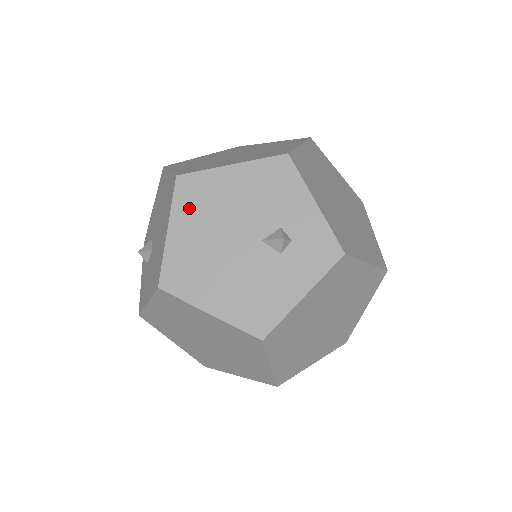
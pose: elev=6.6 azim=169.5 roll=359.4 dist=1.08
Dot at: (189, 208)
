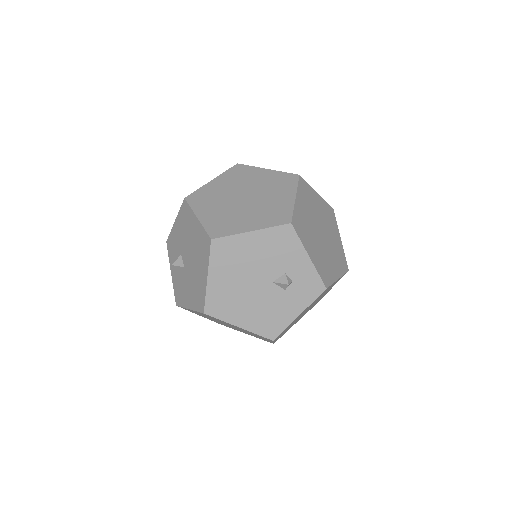
Dot at: (222, 262)
